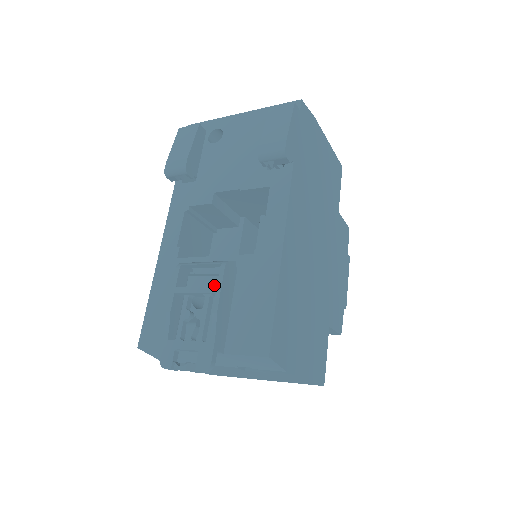
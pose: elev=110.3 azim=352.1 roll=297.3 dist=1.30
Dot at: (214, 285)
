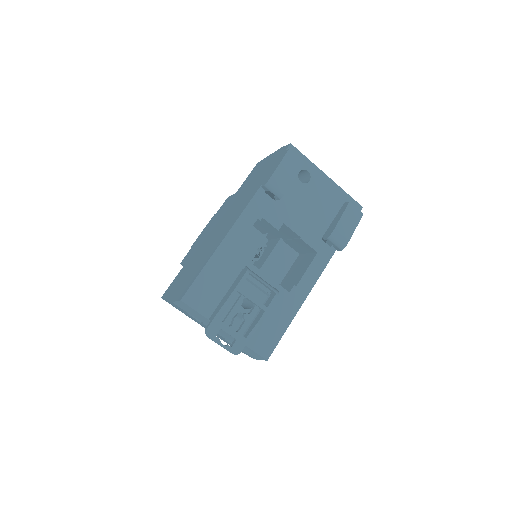
Dot at: (260, 299)
